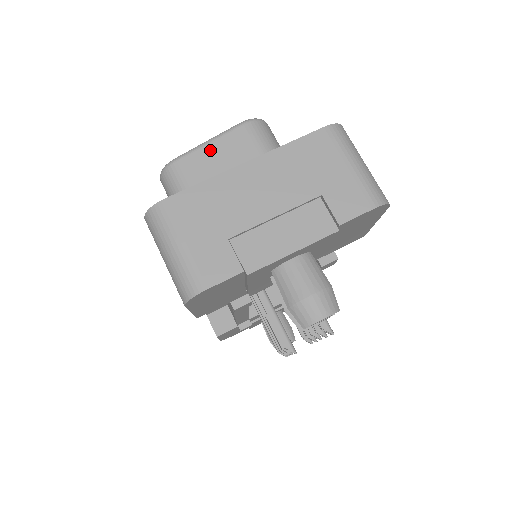
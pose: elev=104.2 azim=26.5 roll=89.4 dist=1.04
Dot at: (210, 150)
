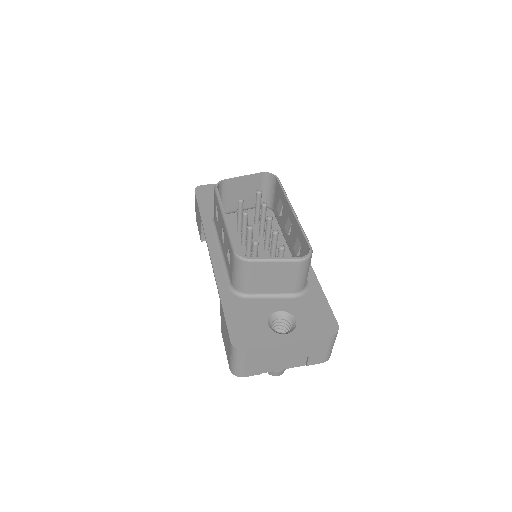
Dot at: (273, 265)
